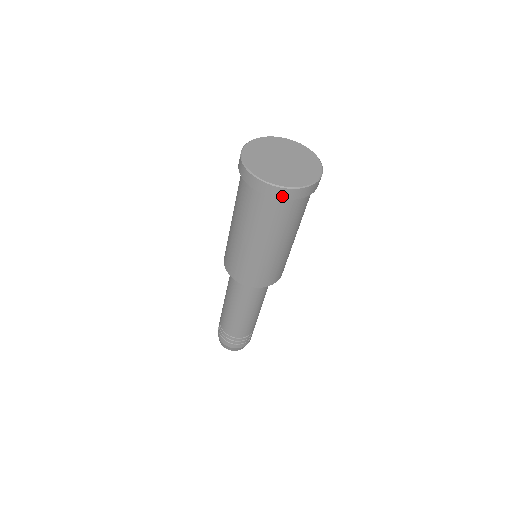
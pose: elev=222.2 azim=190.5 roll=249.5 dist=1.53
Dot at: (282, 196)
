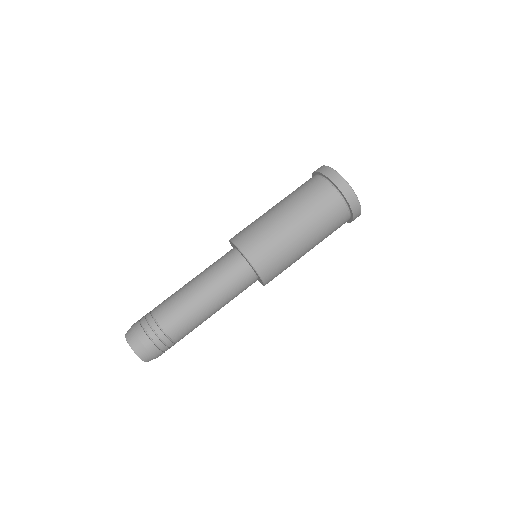
Dot at: (320, 170)
